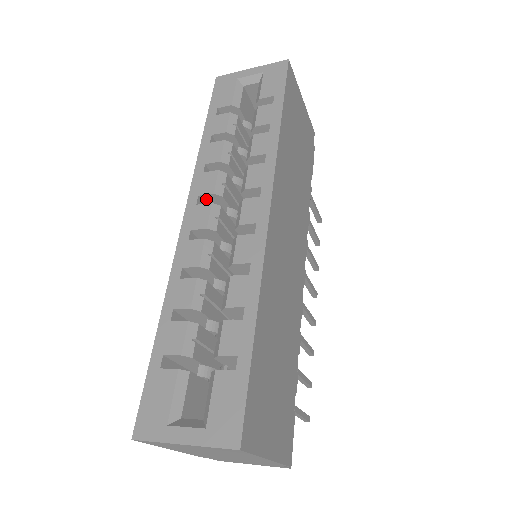
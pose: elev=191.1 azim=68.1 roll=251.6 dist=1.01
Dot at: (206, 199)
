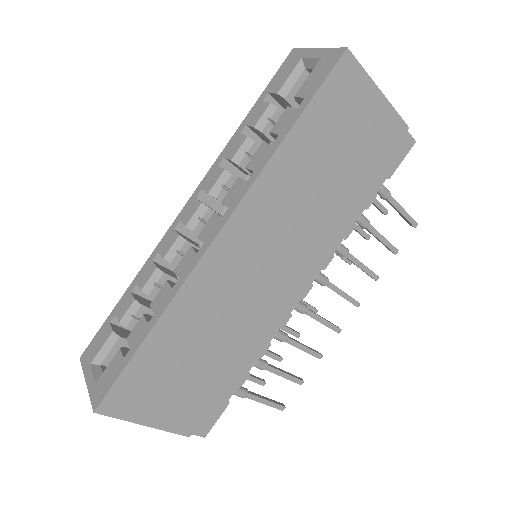
Dot at: occluded
